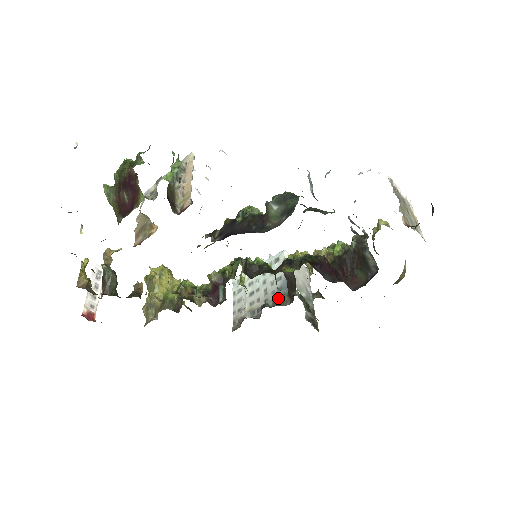
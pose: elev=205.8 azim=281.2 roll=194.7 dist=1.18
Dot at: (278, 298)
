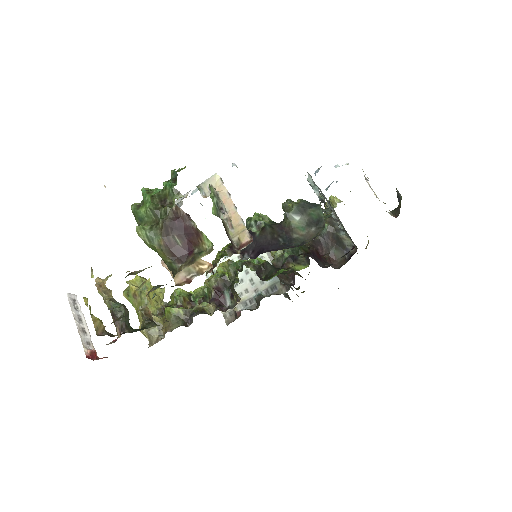
Dot at: (270, 287)
